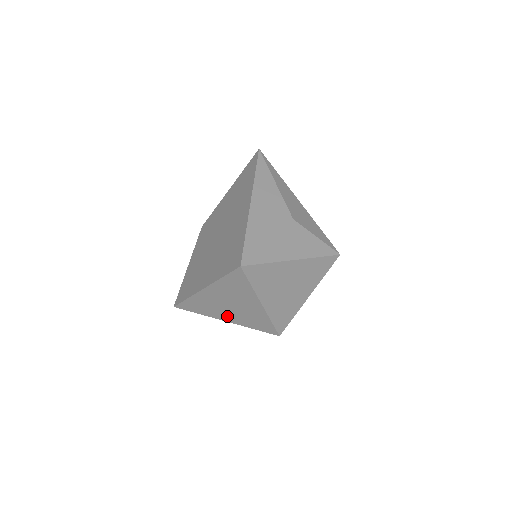
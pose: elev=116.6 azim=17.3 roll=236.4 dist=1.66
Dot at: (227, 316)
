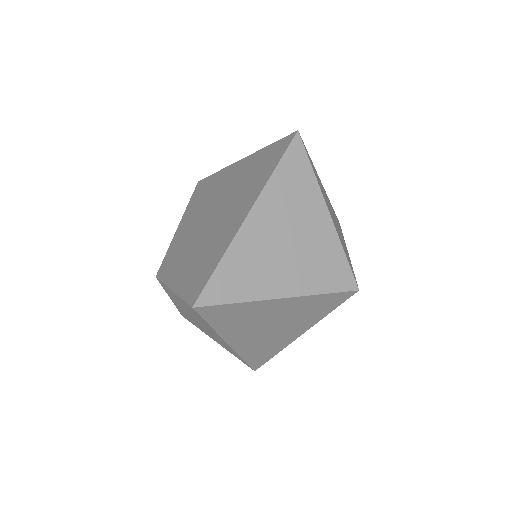
Dot at: (284, 278)
